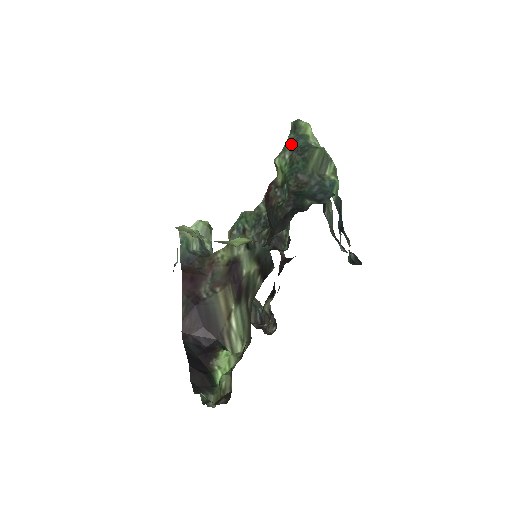
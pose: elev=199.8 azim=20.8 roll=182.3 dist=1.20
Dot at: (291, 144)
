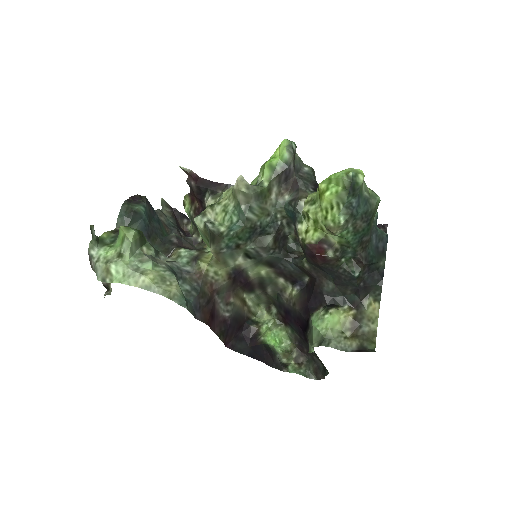
Dot at: (355, 214)
